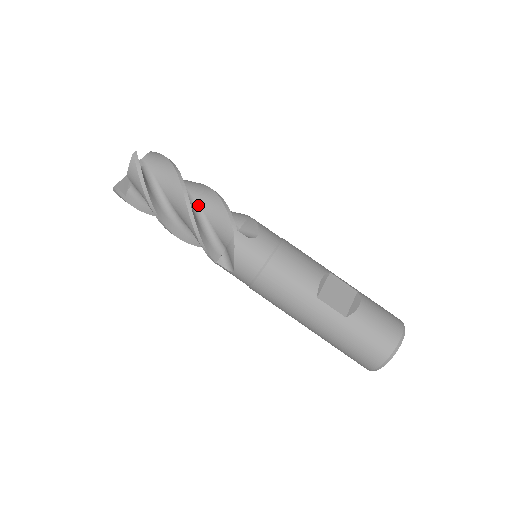
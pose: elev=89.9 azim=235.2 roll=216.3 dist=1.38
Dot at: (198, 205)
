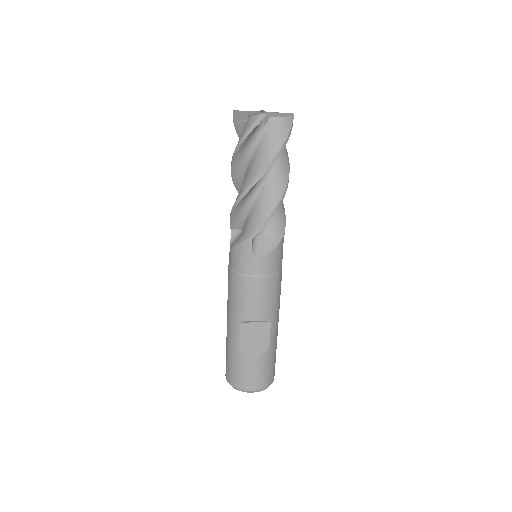
Dot at: (260, 192)
